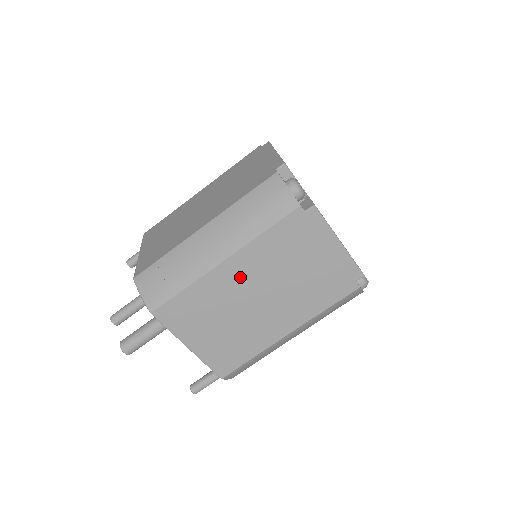
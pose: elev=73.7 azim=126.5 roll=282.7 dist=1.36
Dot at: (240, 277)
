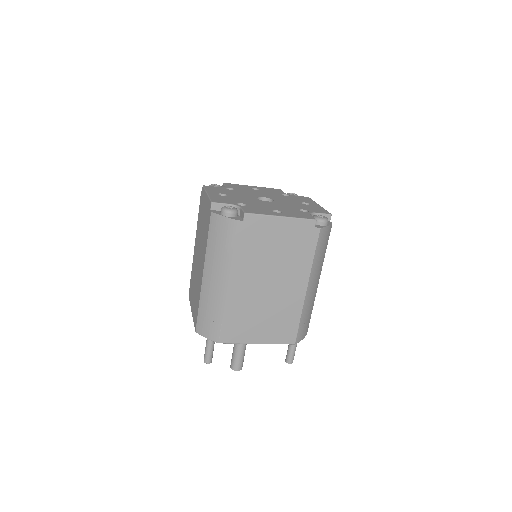
Dot at: (245, 284)
